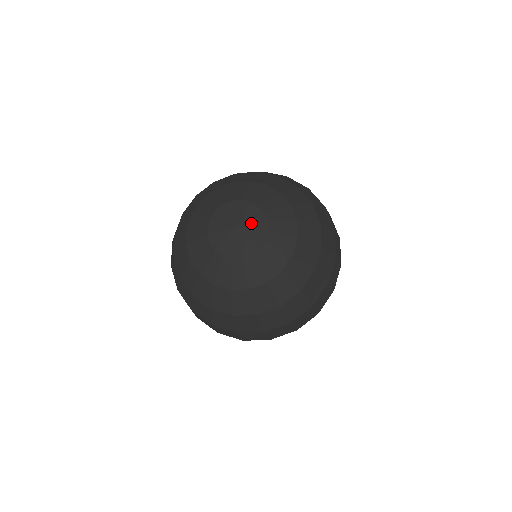
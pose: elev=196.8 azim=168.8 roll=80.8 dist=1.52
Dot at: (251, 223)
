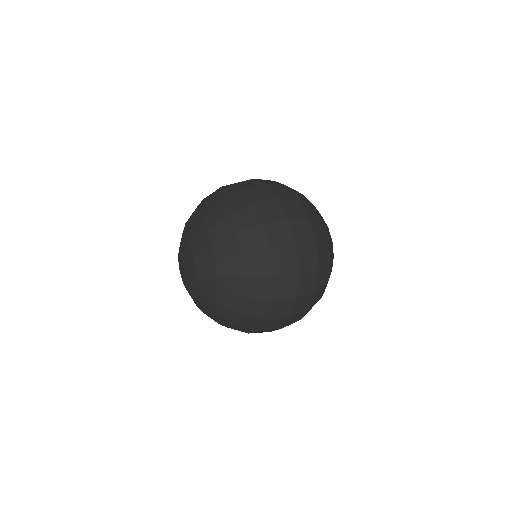
Dot at: (189, 273)
